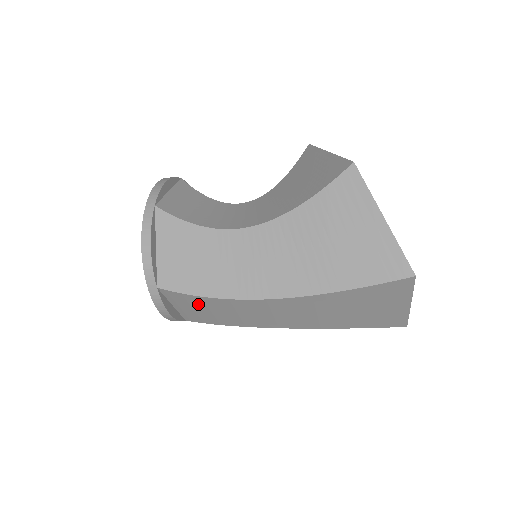
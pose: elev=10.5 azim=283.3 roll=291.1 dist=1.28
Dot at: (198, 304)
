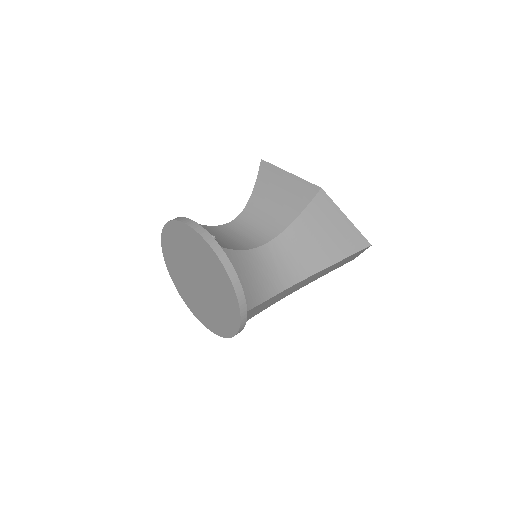
Dot at: occluded
